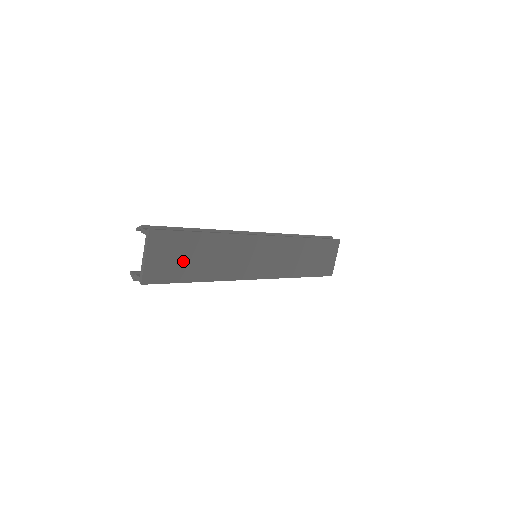
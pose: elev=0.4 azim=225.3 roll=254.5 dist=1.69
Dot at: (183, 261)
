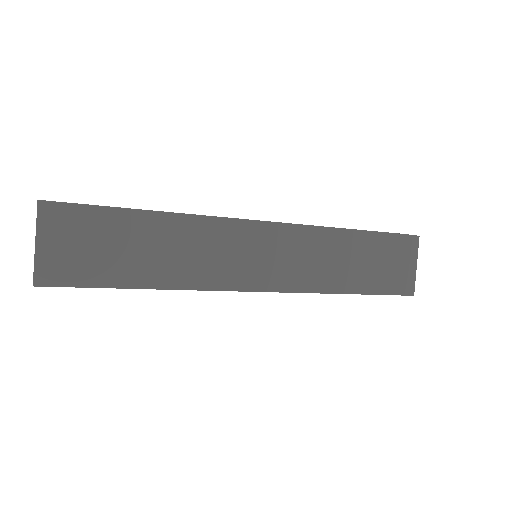
Dot at: (108, 254)
